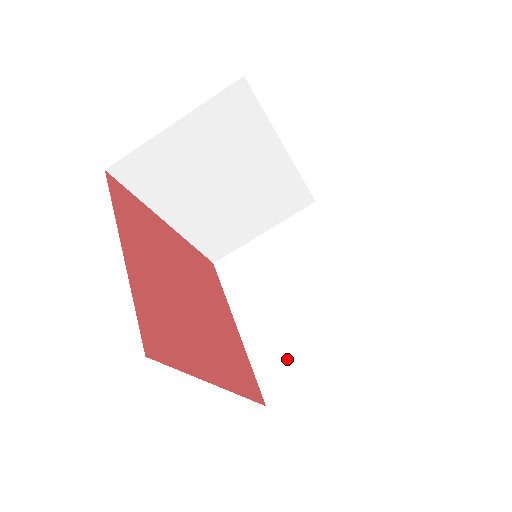
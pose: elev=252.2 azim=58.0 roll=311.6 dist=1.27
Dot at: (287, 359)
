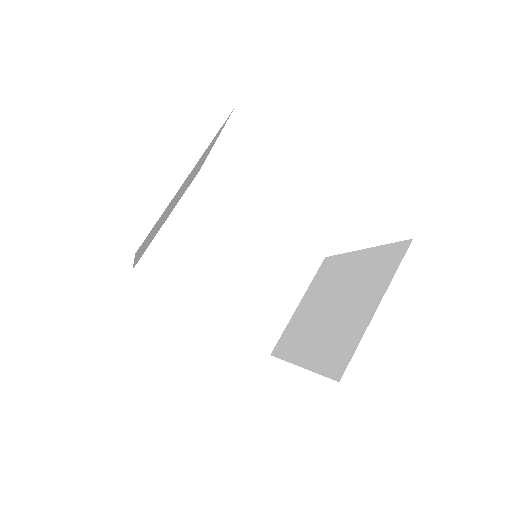
Dot at: (342, 338)
